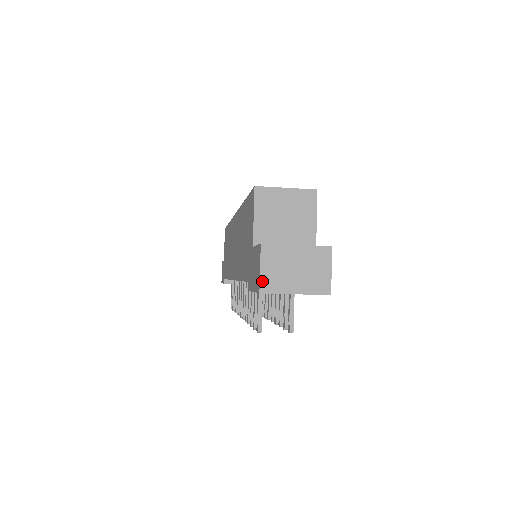
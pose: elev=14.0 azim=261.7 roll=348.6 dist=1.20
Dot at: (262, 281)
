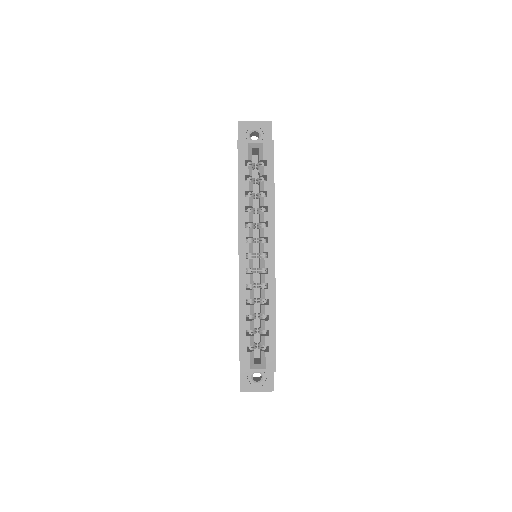
Dot at: occluded
